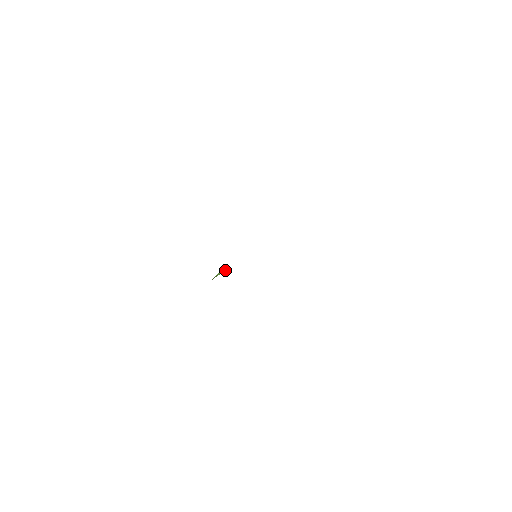
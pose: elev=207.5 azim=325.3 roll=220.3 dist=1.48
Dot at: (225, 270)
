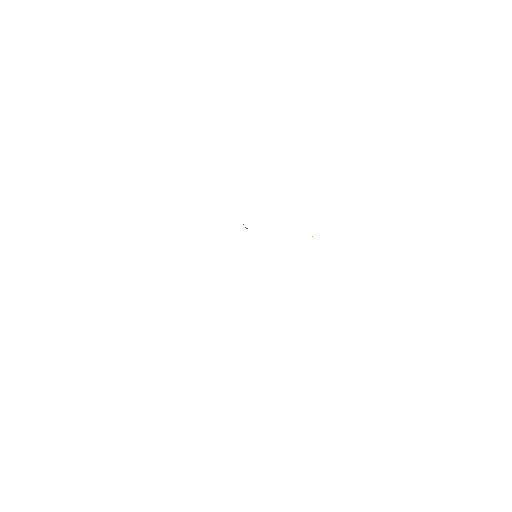
Dot at: occluded
